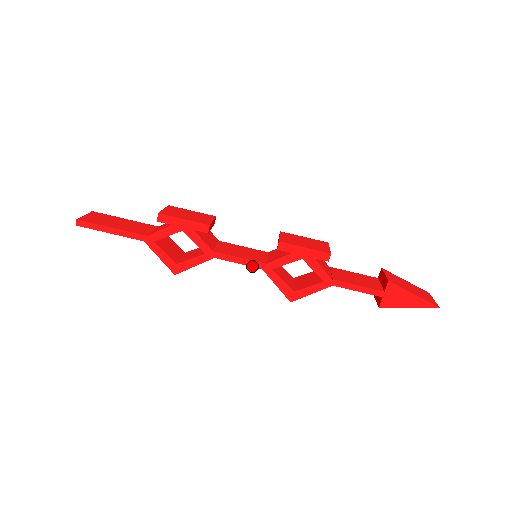
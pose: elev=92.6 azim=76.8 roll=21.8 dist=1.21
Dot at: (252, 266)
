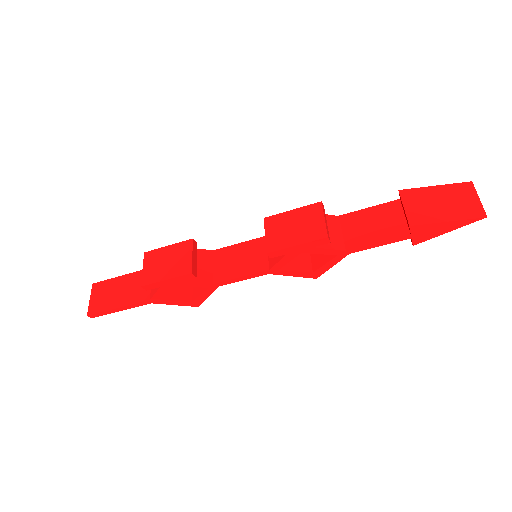
Dot at: (258, 276)
